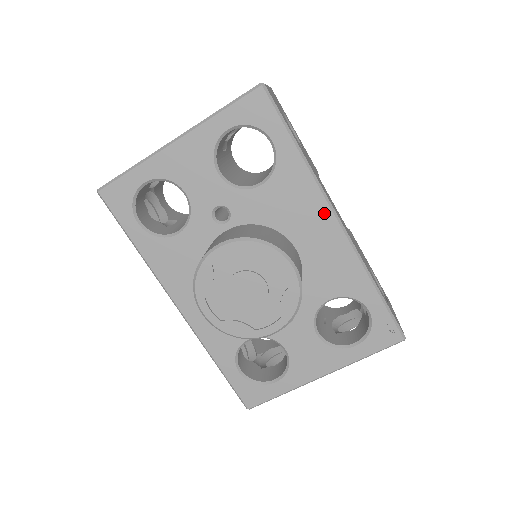
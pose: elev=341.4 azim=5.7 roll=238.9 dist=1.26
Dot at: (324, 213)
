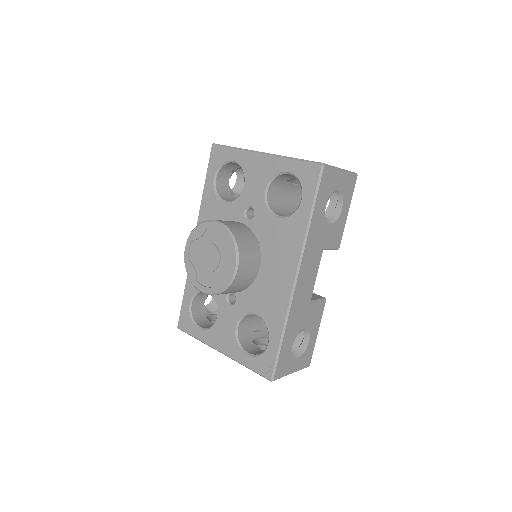
Dot at: (293, 265)
